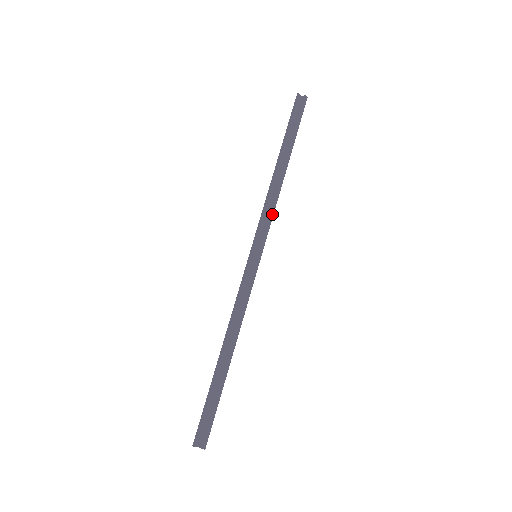
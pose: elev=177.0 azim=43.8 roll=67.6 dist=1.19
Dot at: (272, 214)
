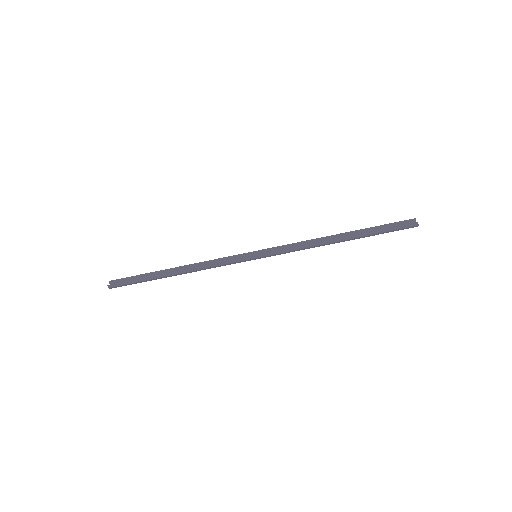
Dot at: (295, 249)
